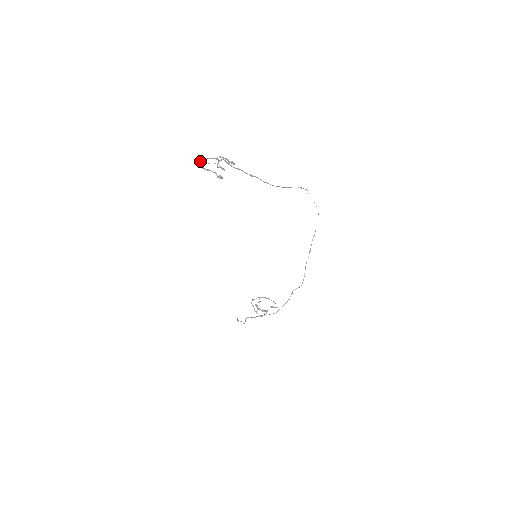
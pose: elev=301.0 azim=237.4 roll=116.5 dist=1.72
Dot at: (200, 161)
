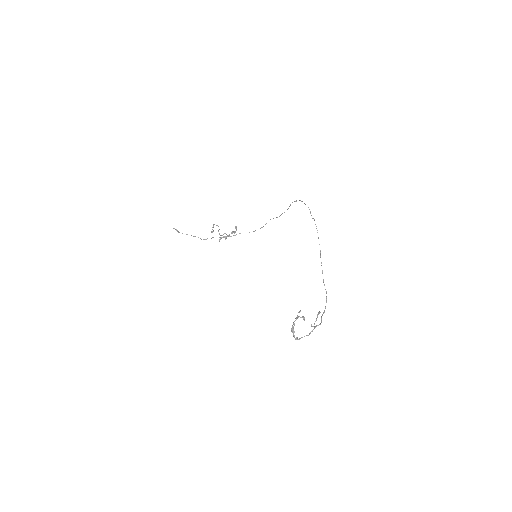
Dot at: occluded
